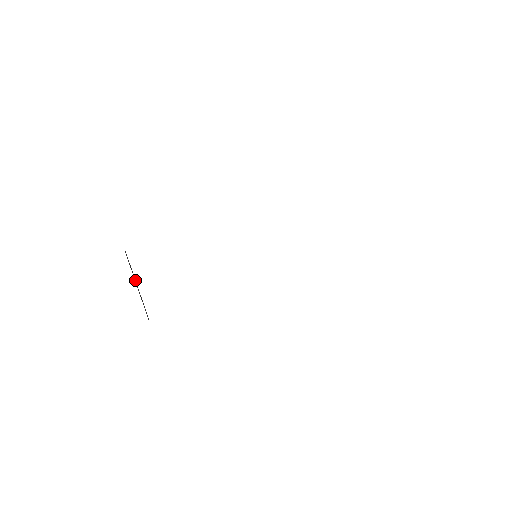
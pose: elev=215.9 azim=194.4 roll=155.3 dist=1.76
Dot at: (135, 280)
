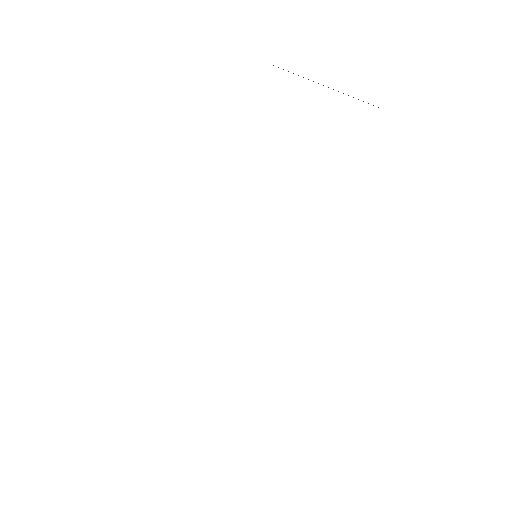
Dot at: occluded
